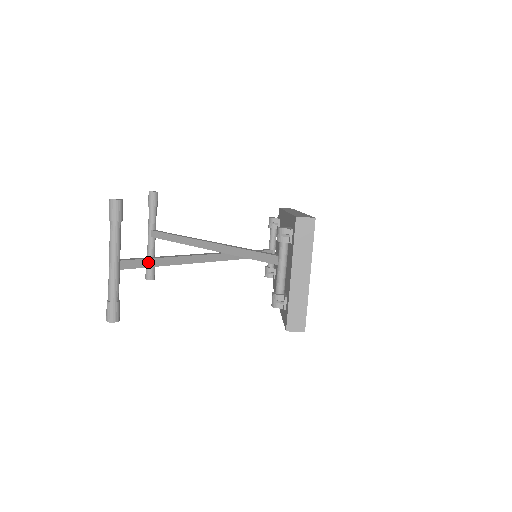
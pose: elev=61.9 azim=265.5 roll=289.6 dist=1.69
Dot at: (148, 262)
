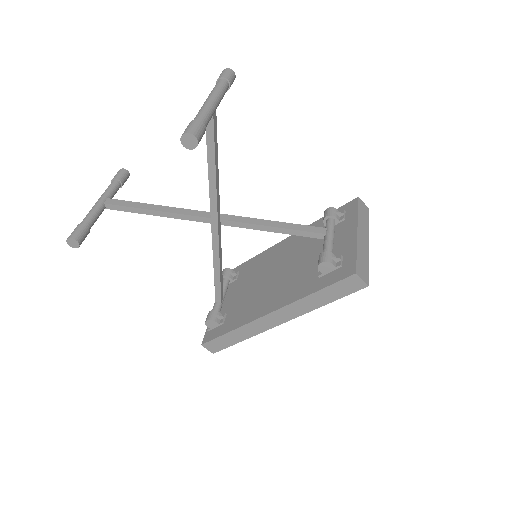
Dot at: (216, 147)
